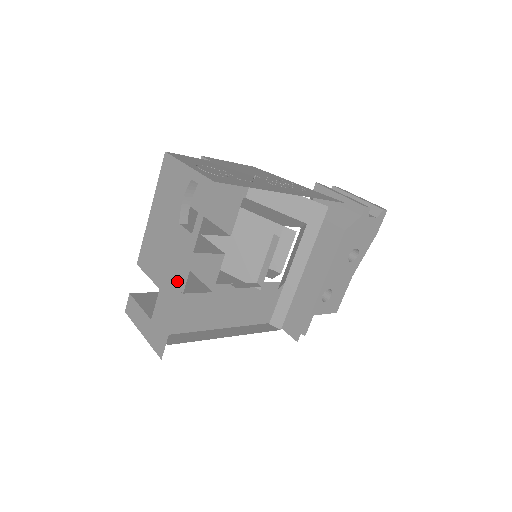
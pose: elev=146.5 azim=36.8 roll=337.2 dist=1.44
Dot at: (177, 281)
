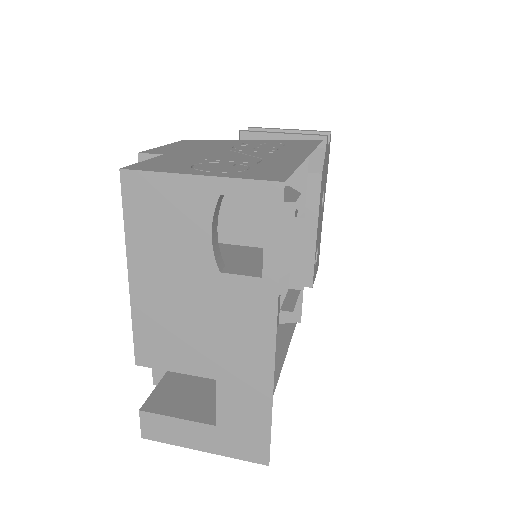
Dot at: (256, 355)
